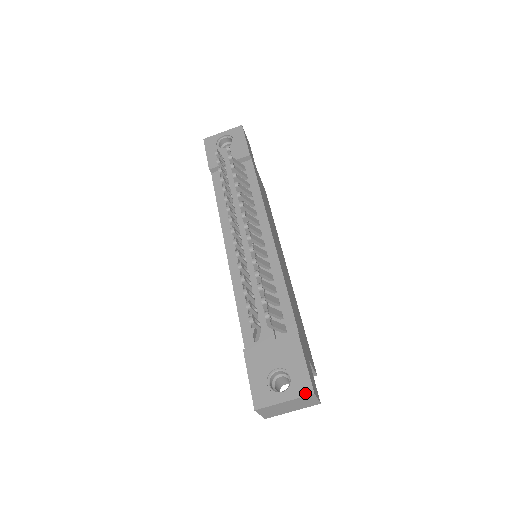
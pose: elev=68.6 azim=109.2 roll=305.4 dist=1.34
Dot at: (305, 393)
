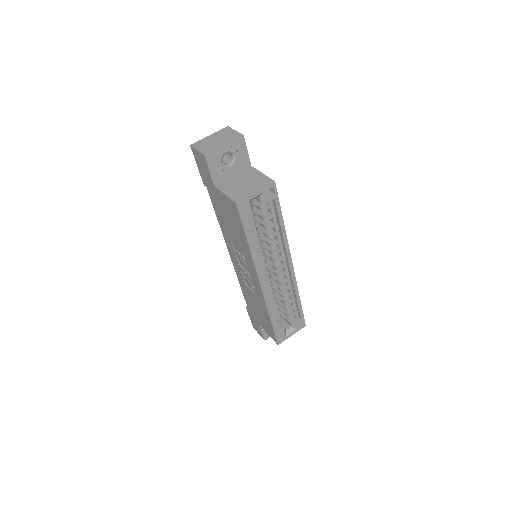
Dot at: occluded
